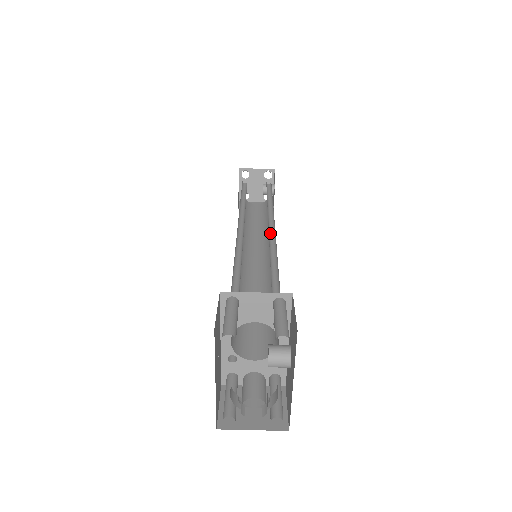
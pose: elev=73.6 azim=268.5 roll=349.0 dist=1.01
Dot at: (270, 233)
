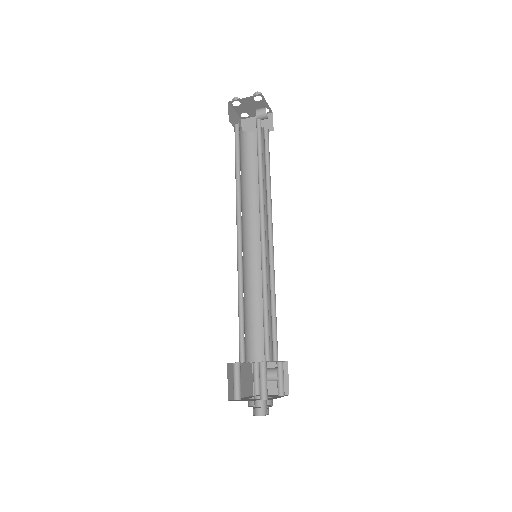
Dot at: (262, 233)
